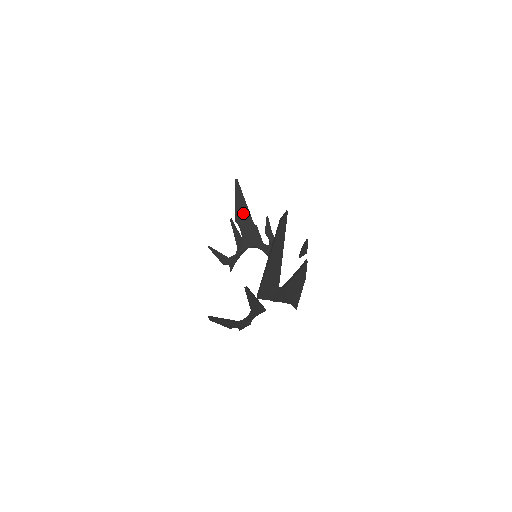
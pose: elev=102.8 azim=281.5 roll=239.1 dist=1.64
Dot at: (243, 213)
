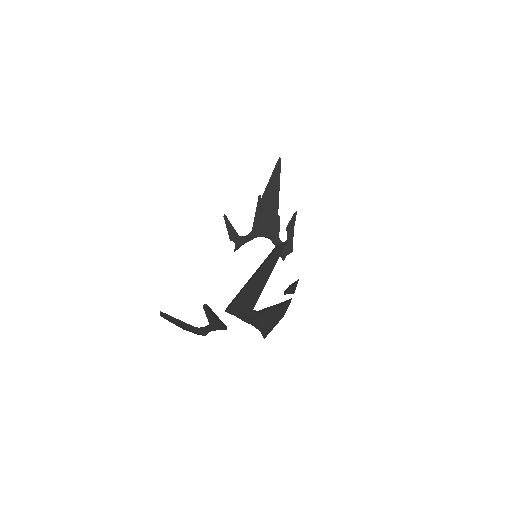
Dot at: (272, 197)
